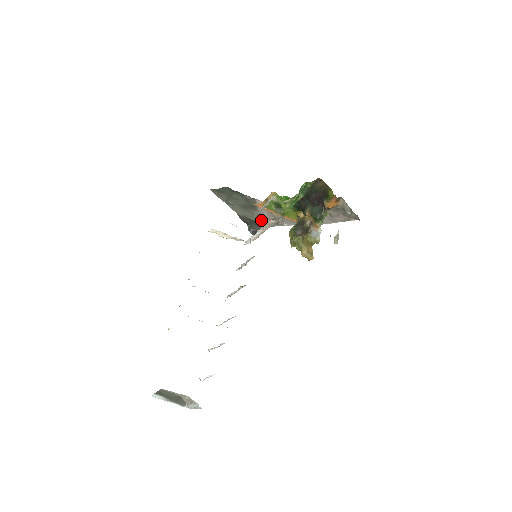
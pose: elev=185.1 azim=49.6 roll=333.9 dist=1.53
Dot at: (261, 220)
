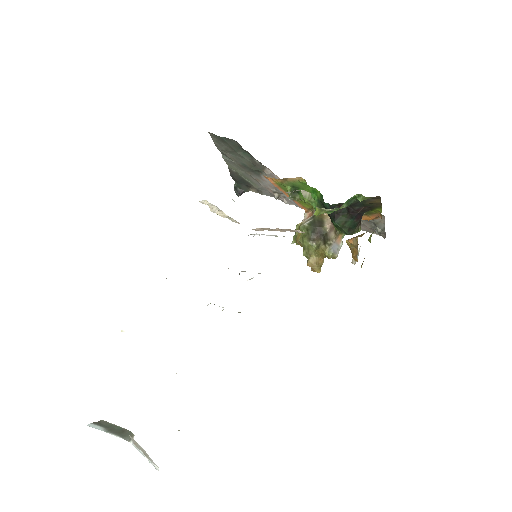
Dot at: (256, 184)
